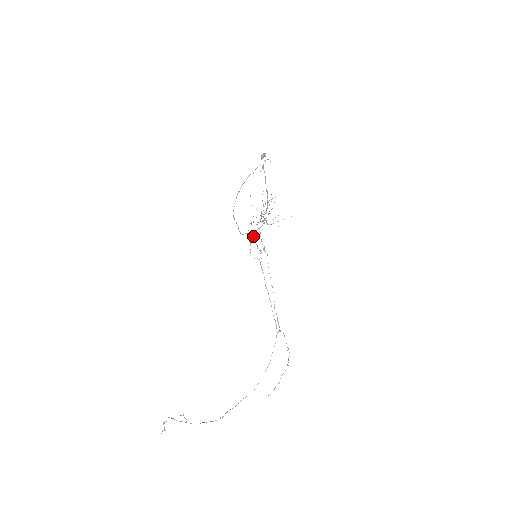
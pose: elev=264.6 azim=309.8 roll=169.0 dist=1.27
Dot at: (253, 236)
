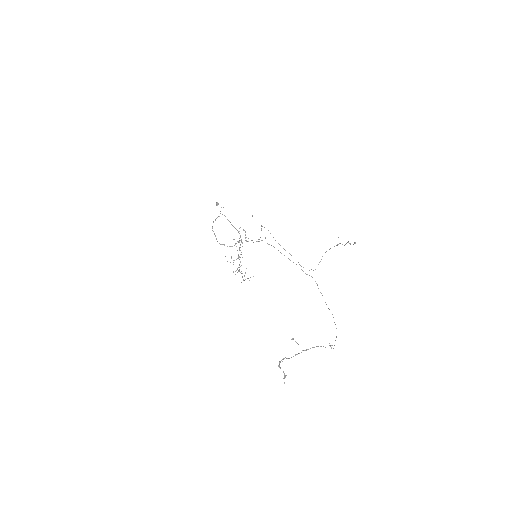
Dot at: (245, 240)
